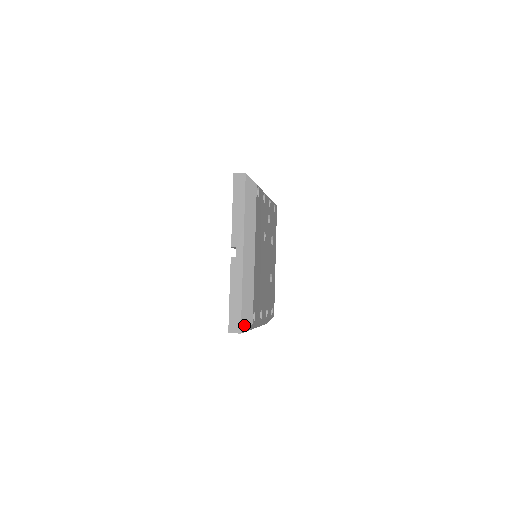
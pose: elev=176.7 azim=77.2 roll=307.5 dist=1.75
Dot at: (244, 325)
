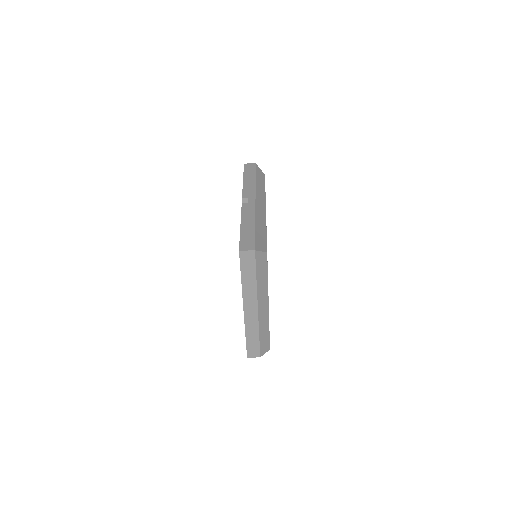
Dot at: (258, 247)
